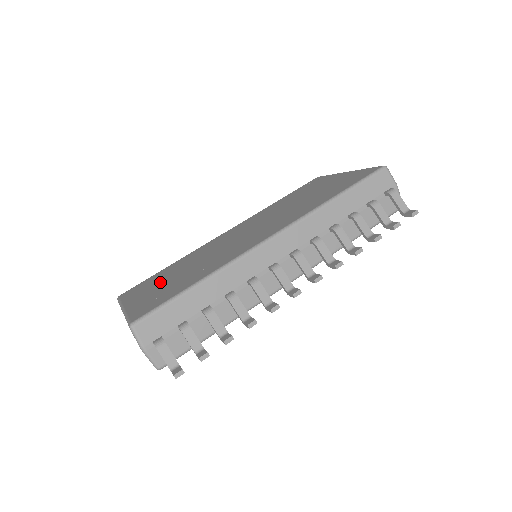
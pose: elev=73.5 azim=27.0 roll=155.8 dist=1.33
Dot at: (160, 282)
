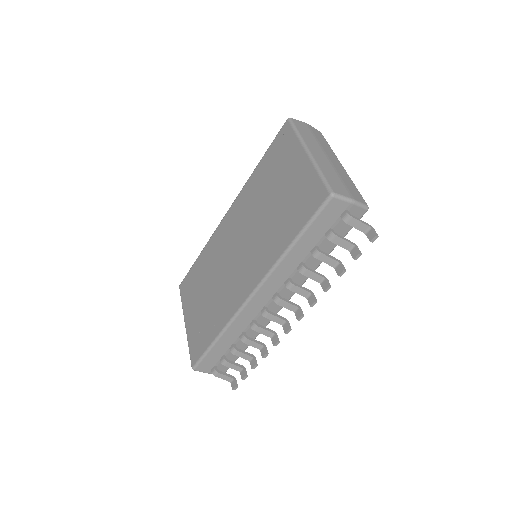
Dot at: (197, 297)
